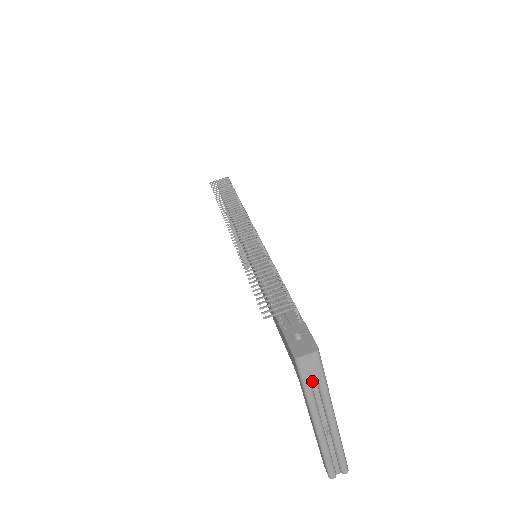
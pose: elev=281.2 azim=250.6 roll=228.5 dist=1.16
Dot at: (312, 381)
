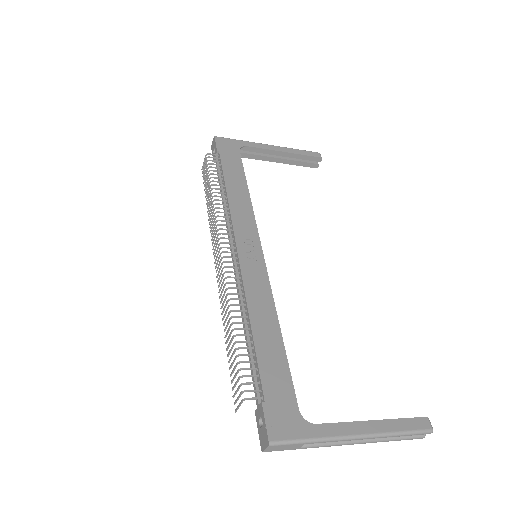
Dot at: (297, 447)
